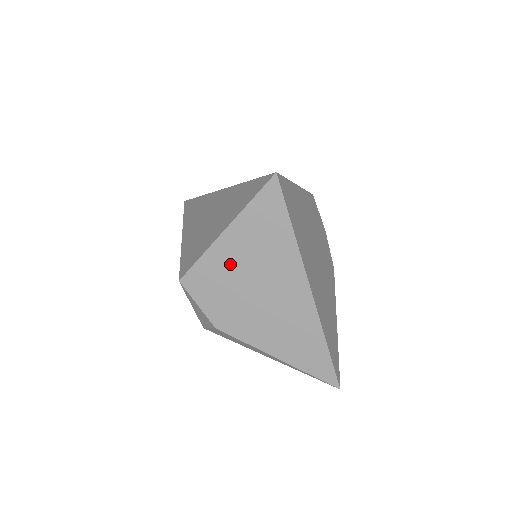
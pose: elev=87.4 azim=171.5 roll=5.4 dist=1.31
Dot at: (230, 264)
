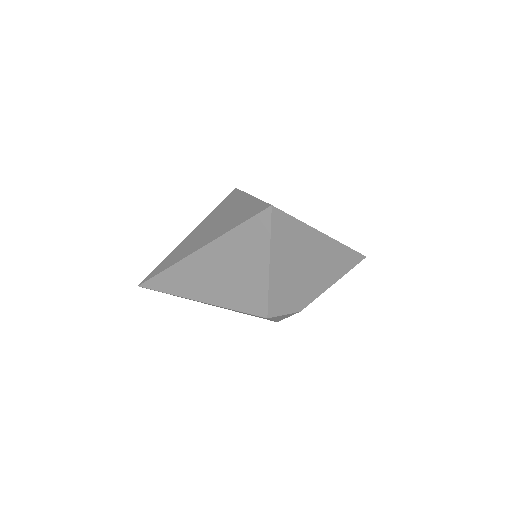
Dot at: (284, 276)
